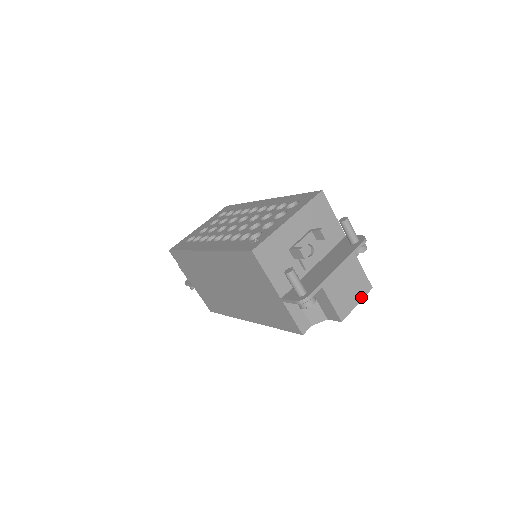
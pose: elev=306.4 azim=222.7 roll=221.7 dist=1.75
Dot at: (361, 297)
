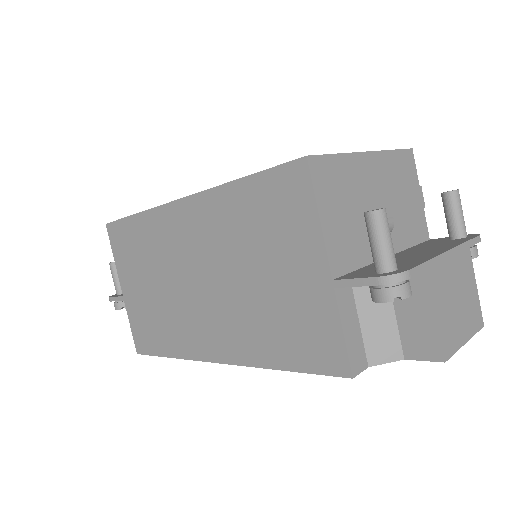
Dot at: (471, 332)
